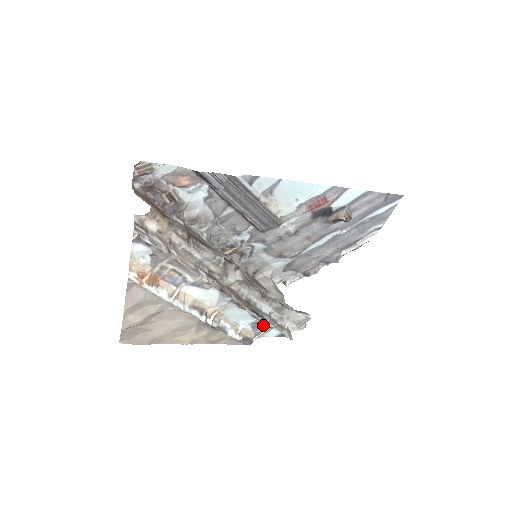
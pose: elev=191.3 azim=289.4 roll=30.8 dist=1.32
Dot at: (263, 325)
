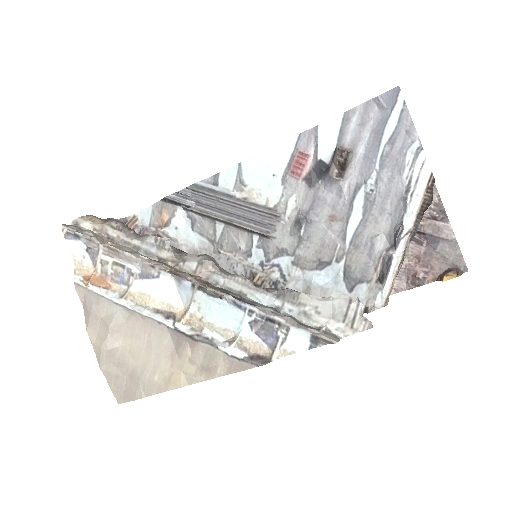
Dot at: (268, 324)
